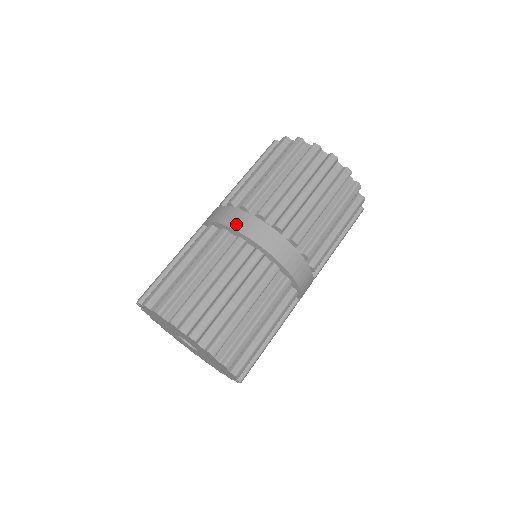
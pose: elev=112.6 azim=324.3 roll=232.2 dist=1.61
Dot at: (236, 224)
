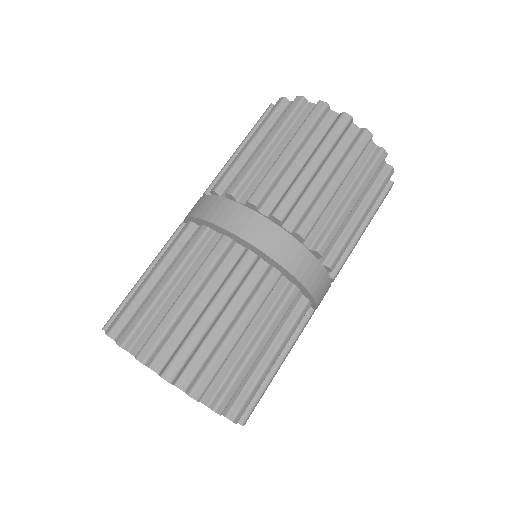
Dot at: (201, 212)
